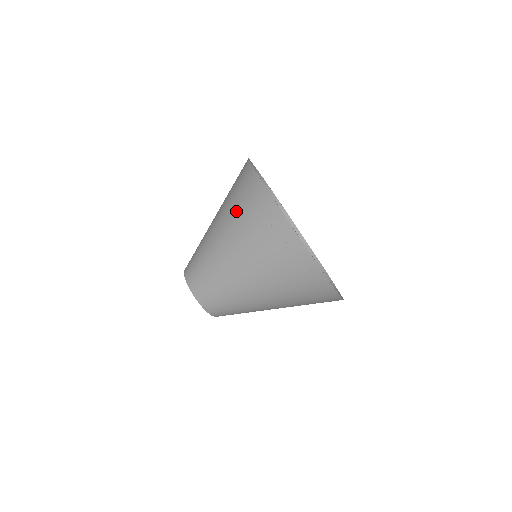
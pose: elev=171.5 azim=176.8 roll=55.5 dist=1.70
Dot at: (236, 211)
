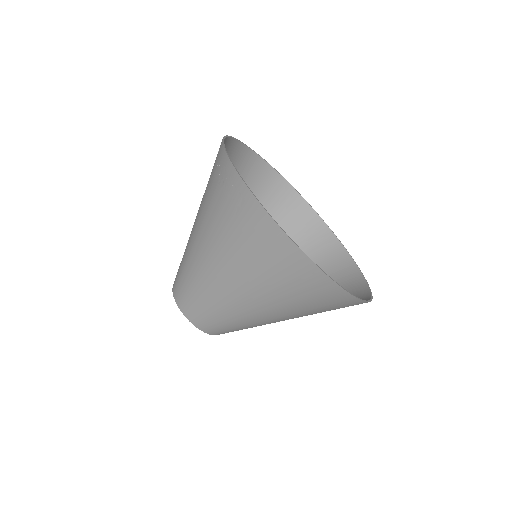
Dot at: occluded
